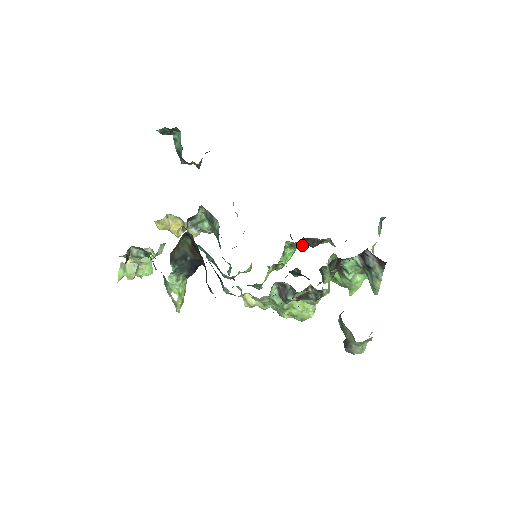
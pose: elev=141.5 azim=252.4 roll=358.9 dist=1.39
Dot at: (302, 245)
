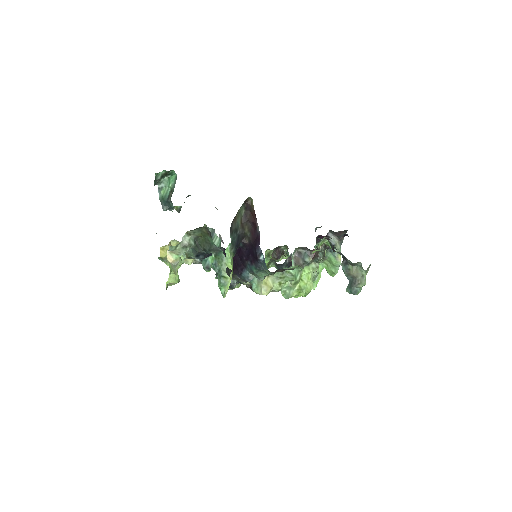
Dot at: (269, 261)
